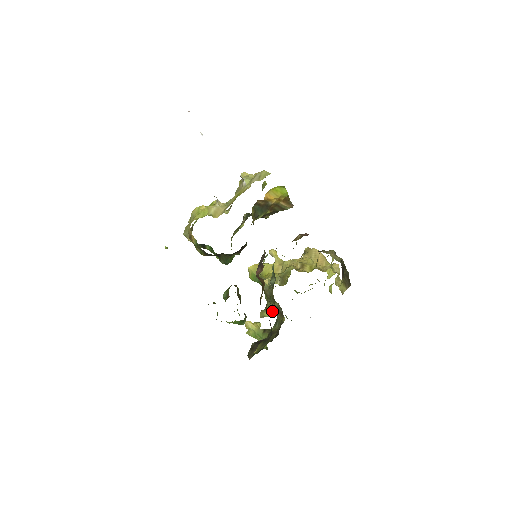
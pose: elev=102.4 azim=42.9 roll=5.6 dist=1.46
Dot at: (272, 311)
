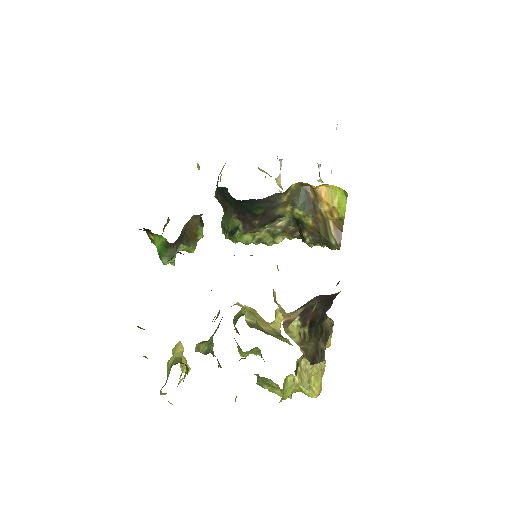
Dot at: (210, 344)
